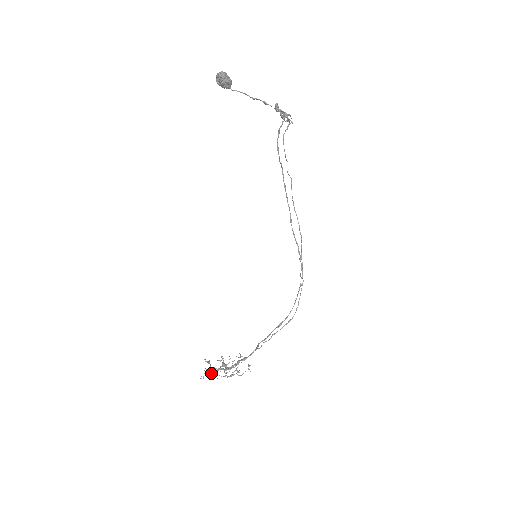
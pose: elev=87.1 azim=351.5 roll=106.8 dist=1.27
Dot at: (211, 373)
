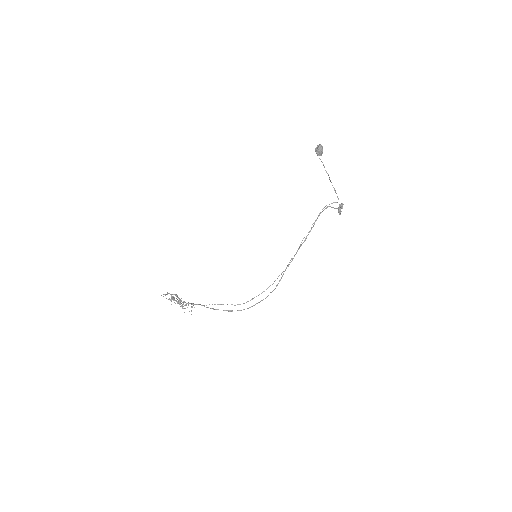
Dot at: (169, 299)
